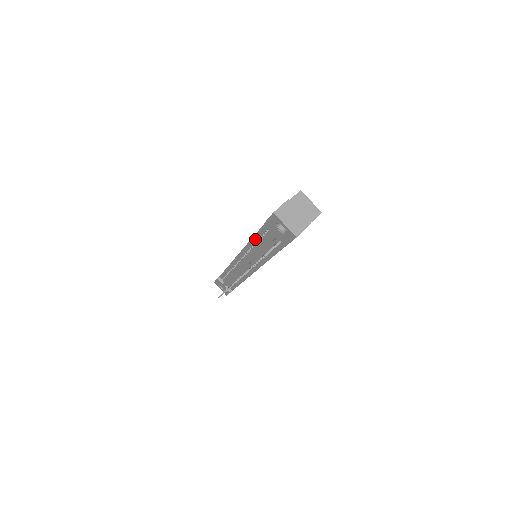
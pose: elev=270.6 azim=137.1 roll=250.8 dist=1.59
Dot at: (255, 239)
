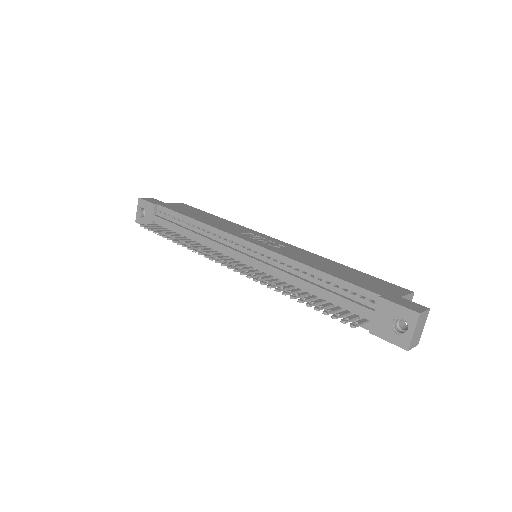
Dot at: (320, 274)
